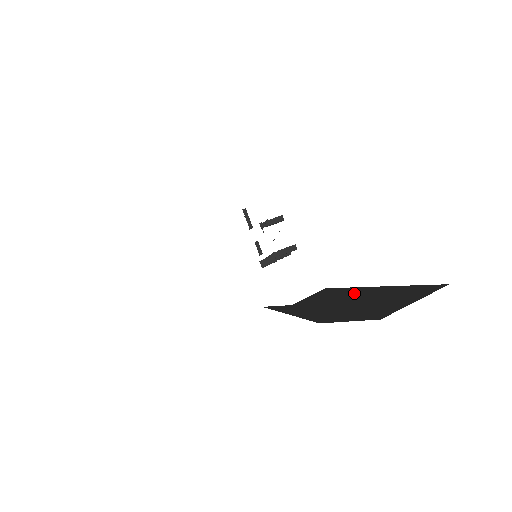
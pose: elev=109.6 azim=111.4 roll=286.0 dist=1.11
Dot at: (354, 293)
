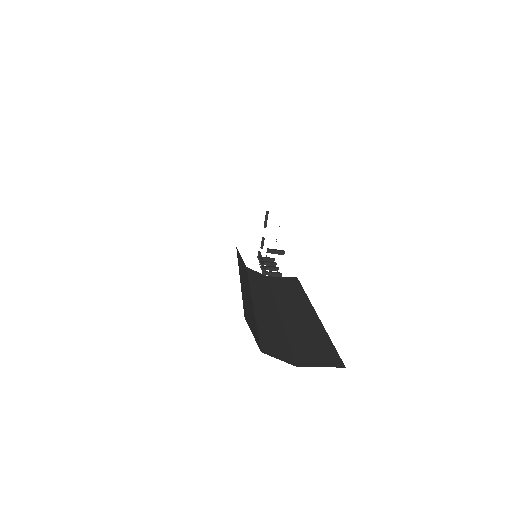
Dot at: (305, 312)
